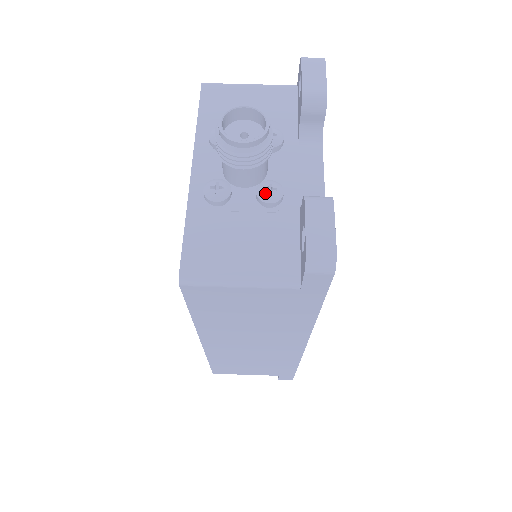
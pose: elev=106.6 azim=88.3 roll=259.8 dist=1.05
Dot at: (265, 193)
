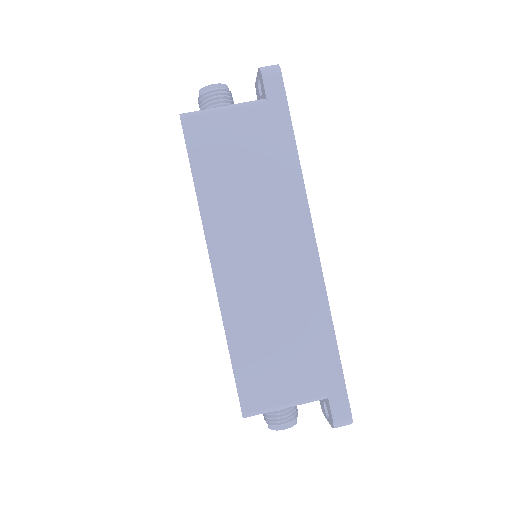
Dot at: occluded
